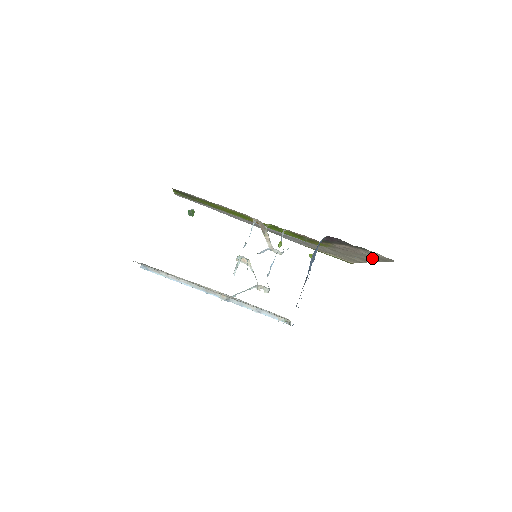
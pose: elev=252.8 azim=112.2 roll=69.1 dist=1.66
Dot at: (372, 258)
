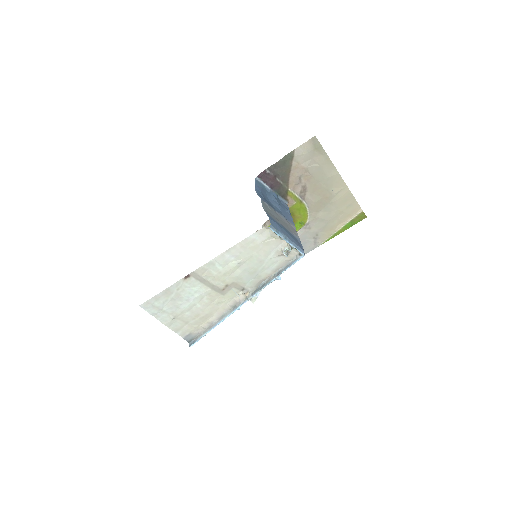
Dot at: (321, 165)
